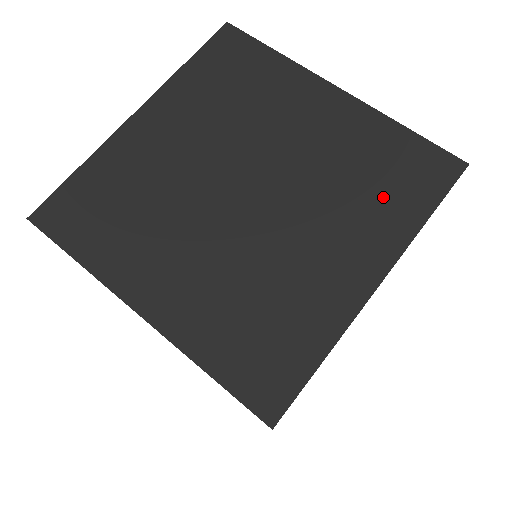
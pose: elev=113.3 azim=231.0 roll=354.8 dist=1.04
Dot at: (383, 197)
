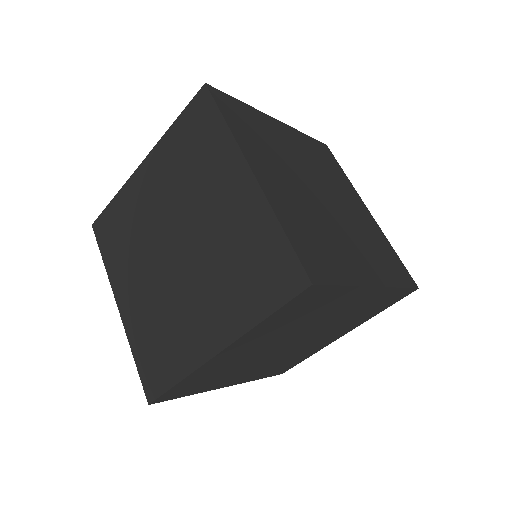
Dot at: (383, 261)
